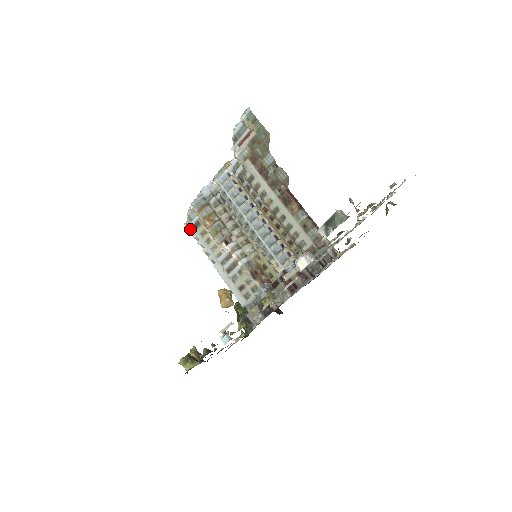
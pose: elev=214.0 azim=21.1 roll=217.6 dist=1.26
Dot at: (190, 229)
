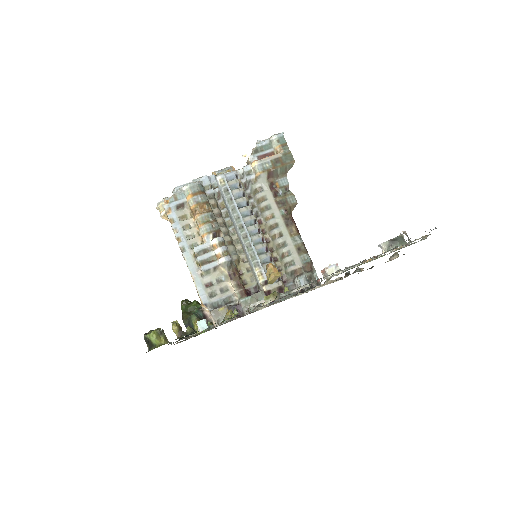
Dot at: (170, 208)
